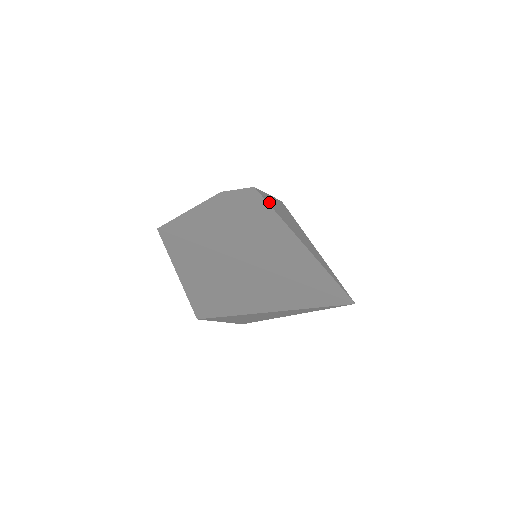
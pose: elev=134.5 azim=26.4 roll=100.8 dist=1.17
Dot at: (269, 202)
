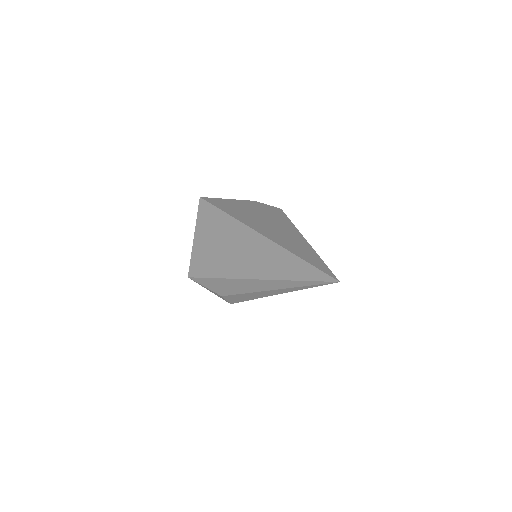
Dot at: (290, 220)
